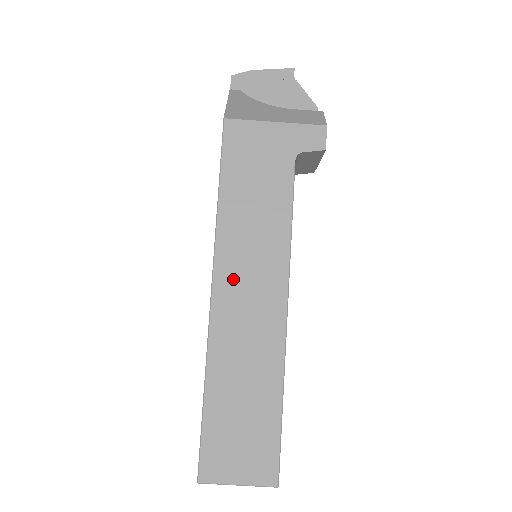
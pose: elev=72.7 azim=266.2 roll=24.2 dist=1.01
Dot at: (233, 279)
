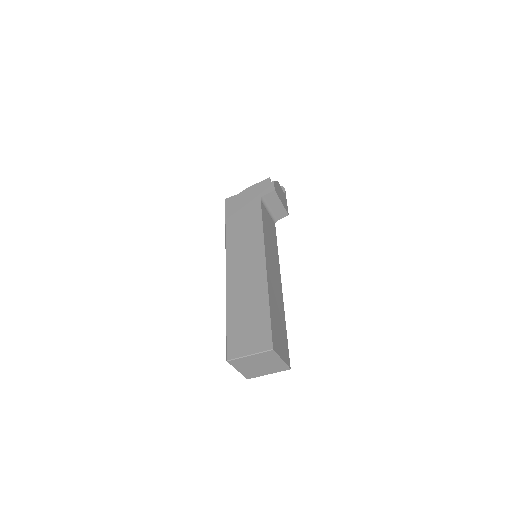
Dot at: (236, 259)
